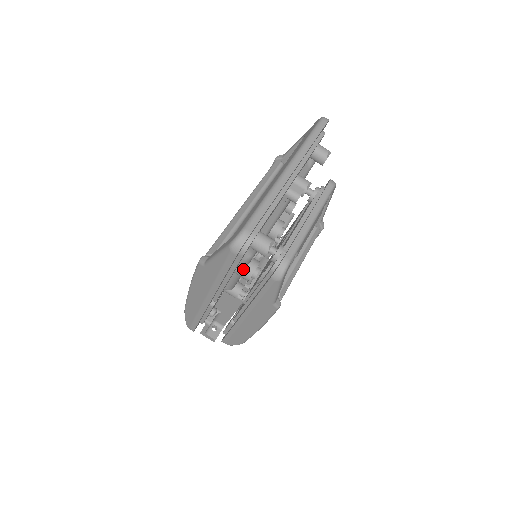
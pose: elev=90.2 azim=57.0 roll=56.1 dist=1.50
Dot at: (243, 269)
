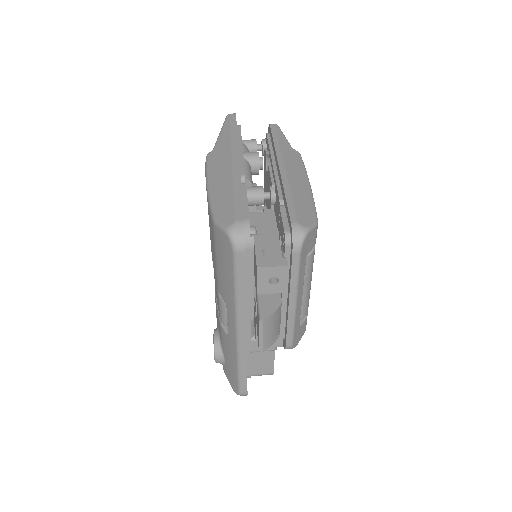
Dot at: (248, 152)
